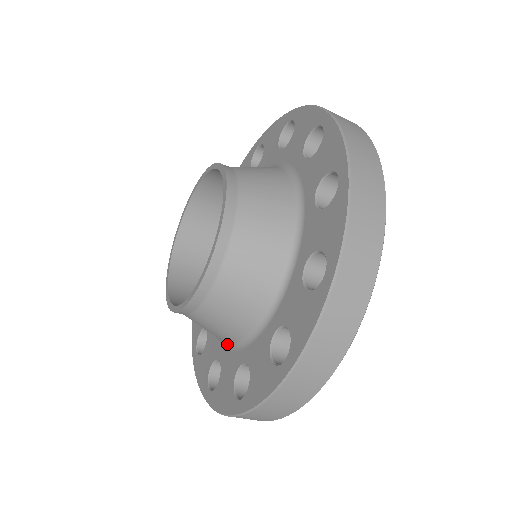
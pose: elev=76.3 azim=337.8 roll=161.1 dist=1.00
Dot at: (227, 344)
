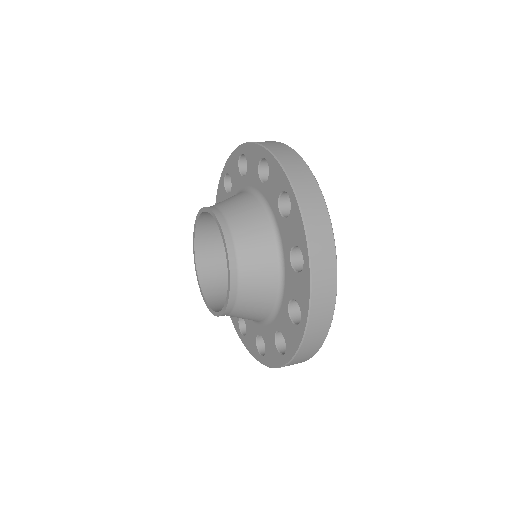
Dot at: occluded
